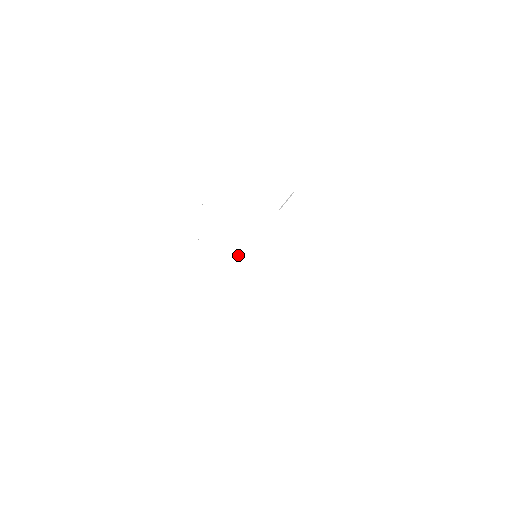
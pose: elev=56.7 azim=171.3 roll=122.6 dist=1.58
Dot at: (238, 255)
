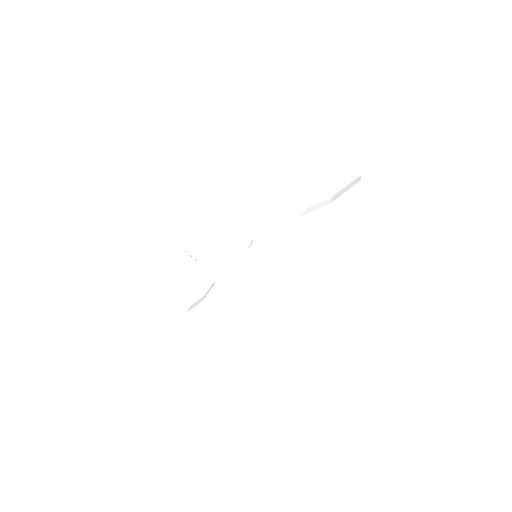
Dot at: (244, 288)
